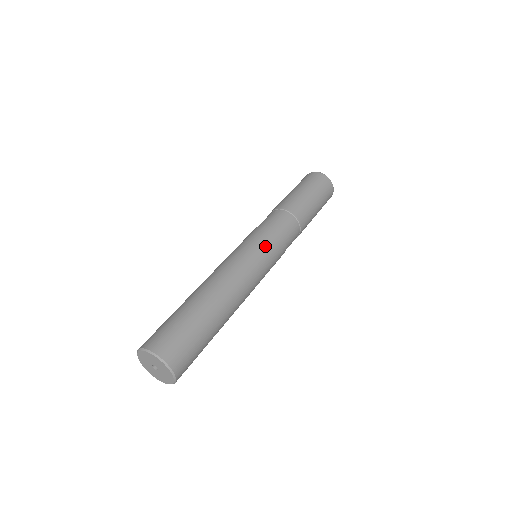
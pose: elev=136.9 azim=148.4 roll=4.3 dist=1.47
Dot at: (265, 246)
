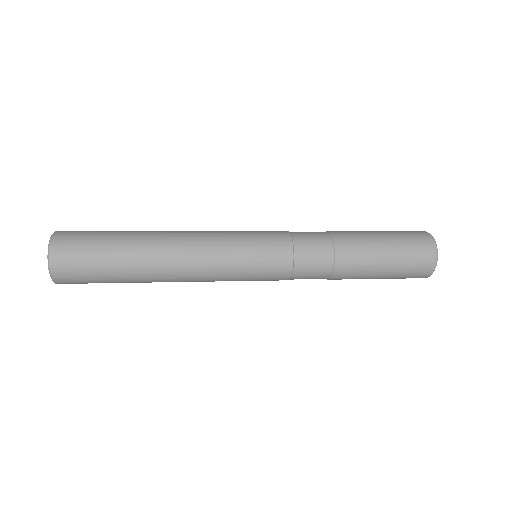
Dot at: (260, 237)
